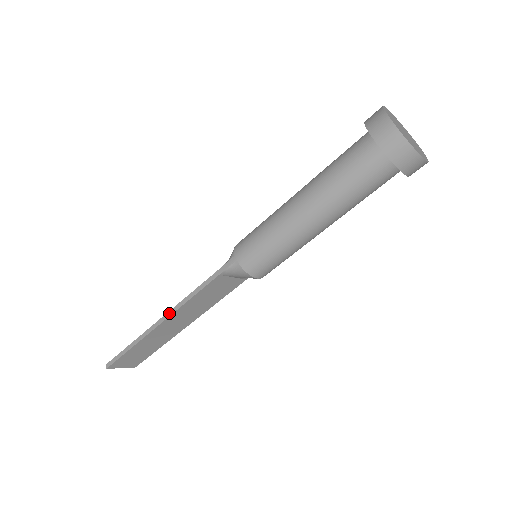
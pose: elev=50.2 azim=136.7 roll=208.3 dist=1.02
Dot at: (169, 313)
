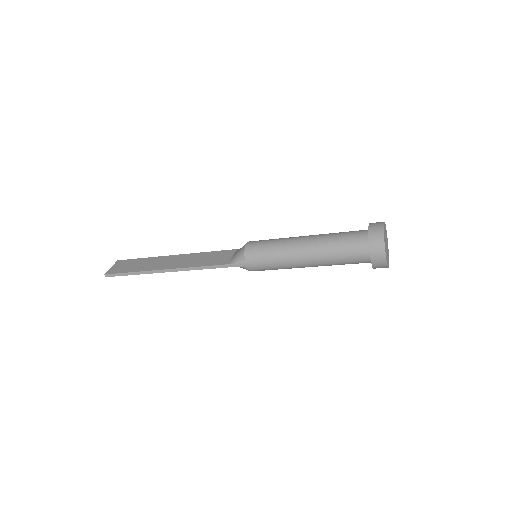
Dot at: (177, 270)
